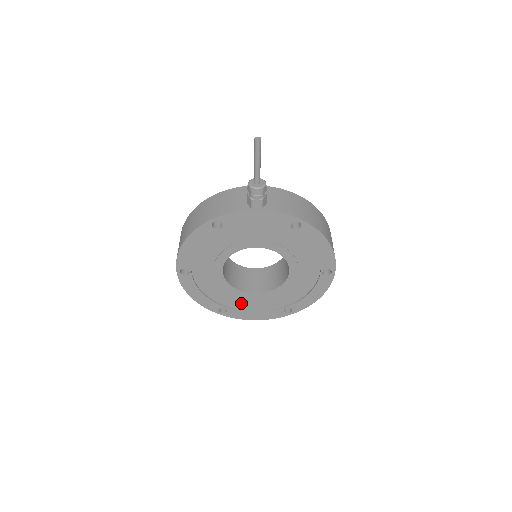
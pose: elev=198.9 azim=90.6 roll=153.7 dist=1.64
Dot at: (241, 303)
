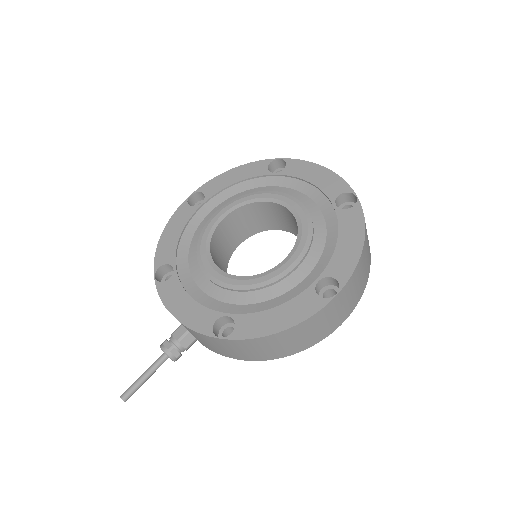
Dot at: occluded
